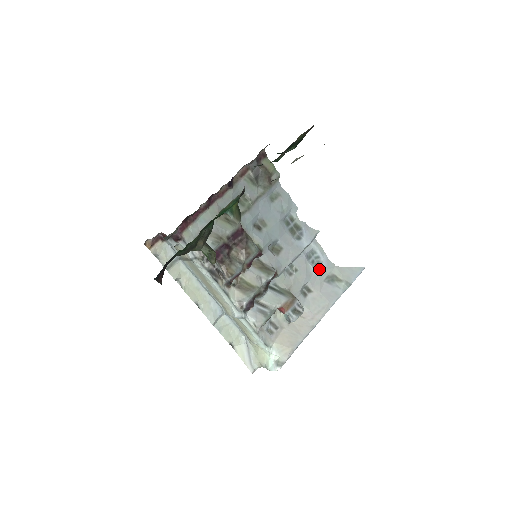
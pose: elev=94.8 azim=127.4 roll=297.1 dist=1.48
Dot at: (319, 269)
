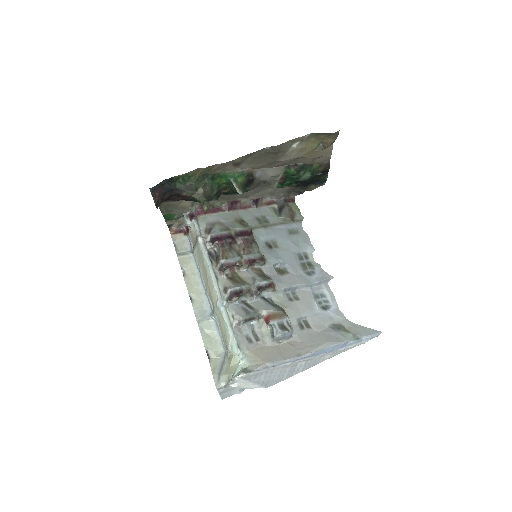
Dot at: (325, 312)
